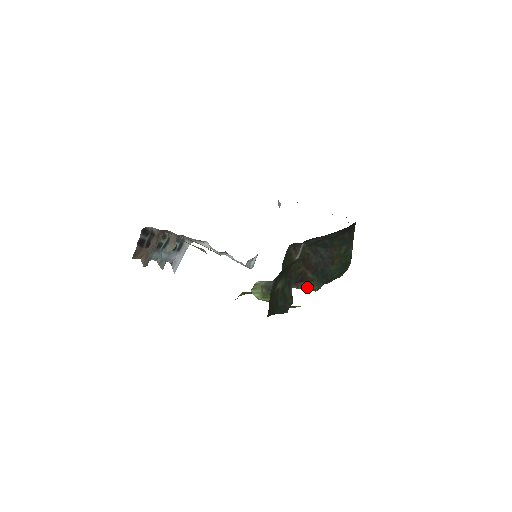
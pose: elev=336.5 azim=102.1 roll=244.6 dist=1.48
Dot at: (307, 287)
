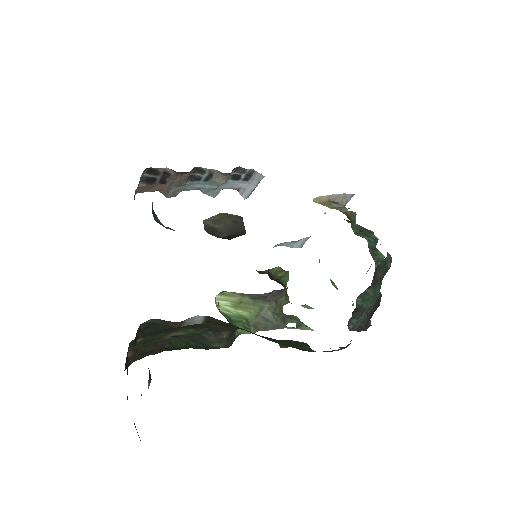
Dot at: occluded
